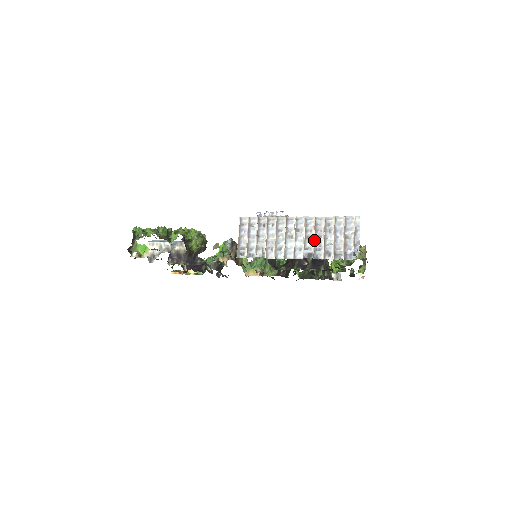
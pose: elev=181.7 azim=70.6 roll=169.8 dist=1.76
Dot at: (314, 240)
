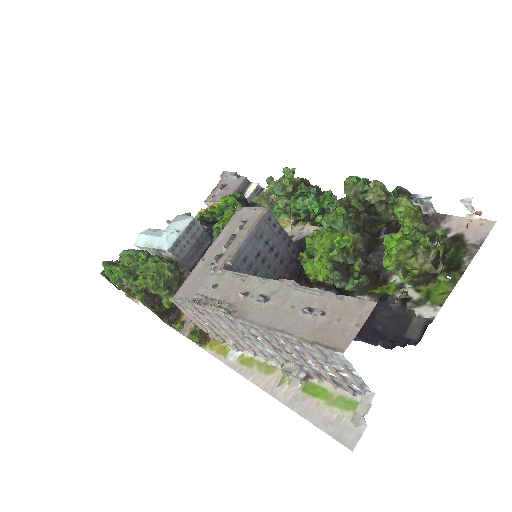
Dot at: (288, 356)
